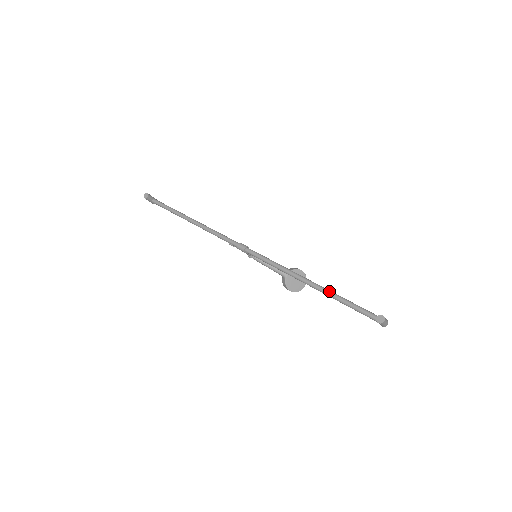
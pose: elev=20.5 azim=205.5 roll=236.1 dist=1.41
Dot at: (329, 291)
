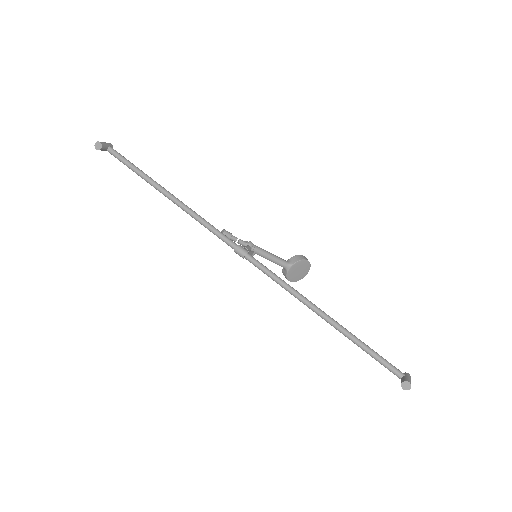
Dot at: (348, 334)
